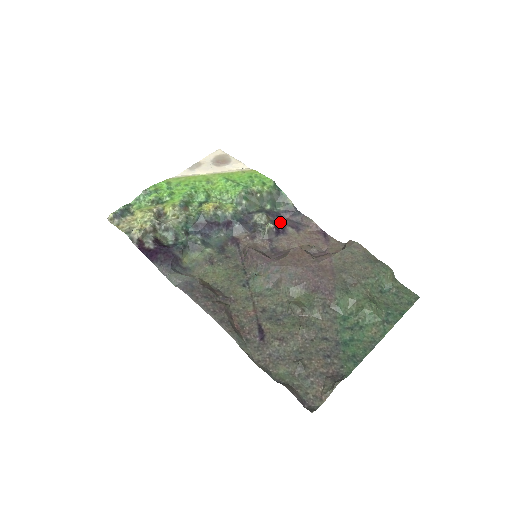
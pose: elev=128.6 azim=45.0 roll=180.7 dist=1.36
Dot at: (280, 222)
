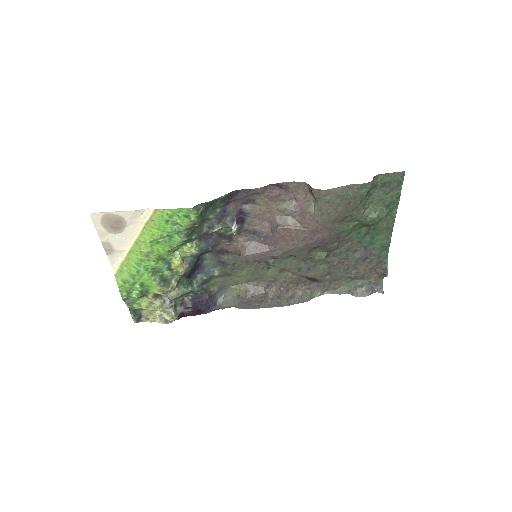
Dot at: (233, 211)
